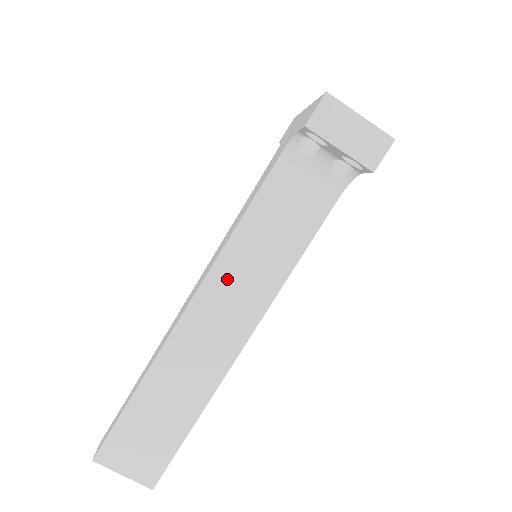
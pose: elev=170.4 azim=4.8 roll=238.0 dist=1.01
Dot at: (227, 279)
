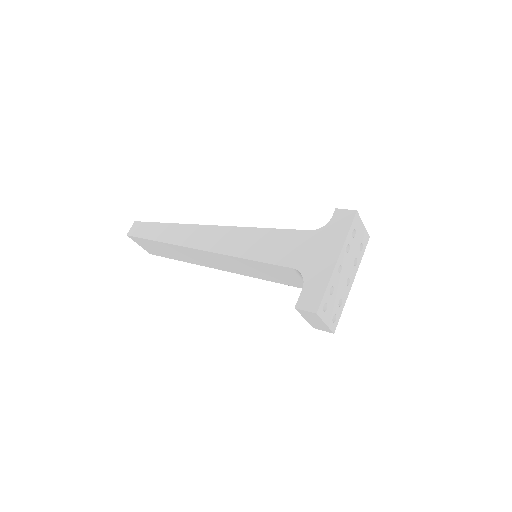
Dot at: (229, 260)
